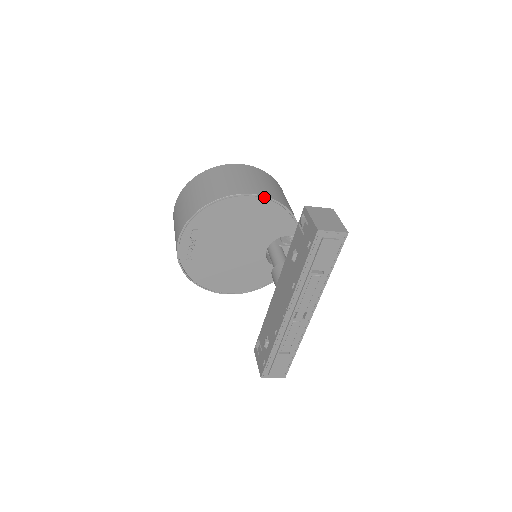
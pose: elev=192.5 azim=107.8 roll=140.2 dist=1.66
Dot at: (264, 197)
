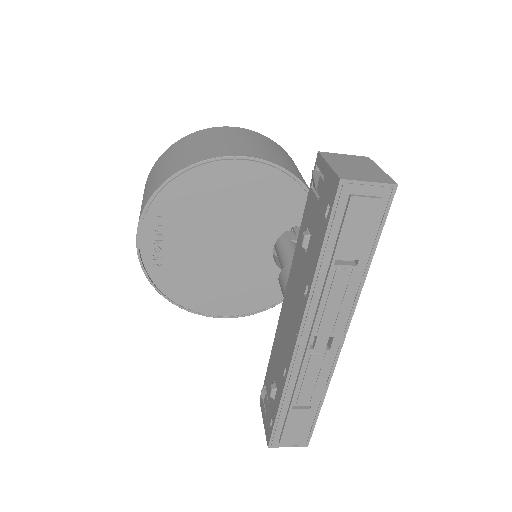
Dot at: (261, 161)
